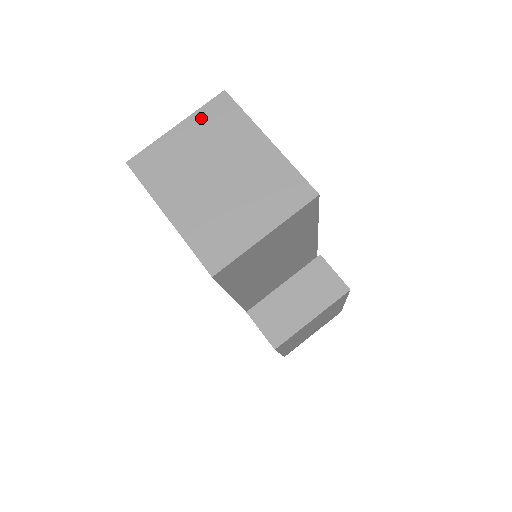
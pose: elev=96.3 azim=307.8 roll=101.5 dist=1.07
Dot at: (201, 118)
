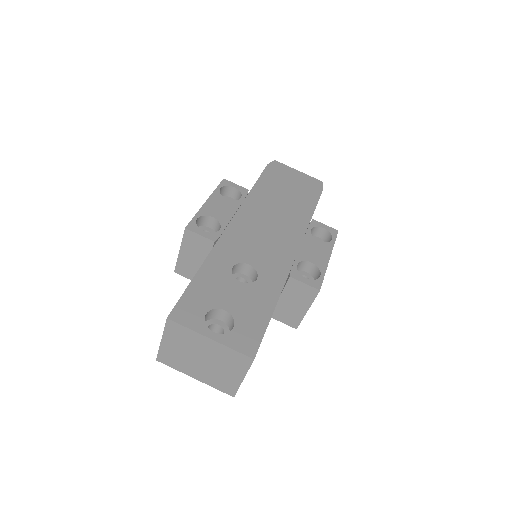
Dot at: (169, 335)
